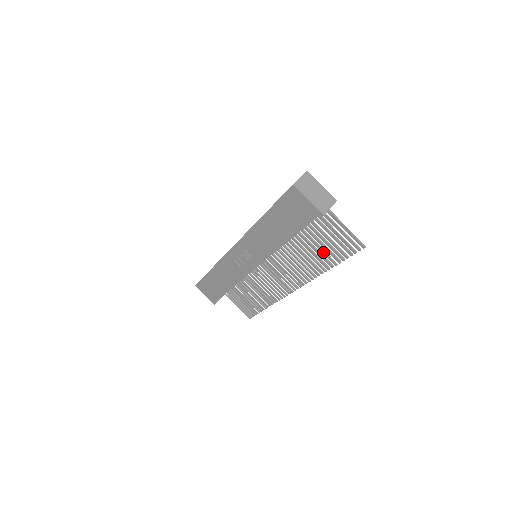
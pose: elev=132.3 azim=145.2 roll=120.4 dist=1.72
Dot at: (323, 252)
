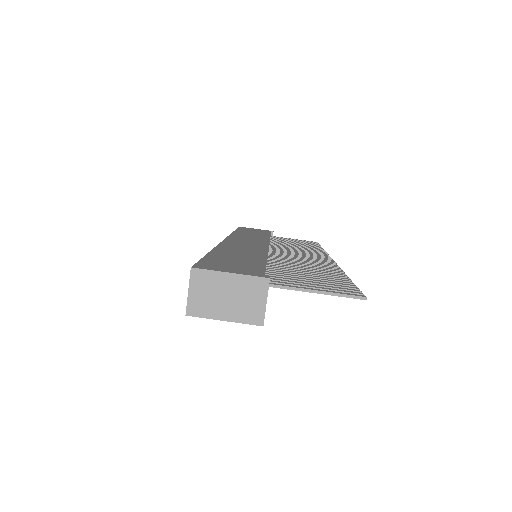
Dot at: occluded
